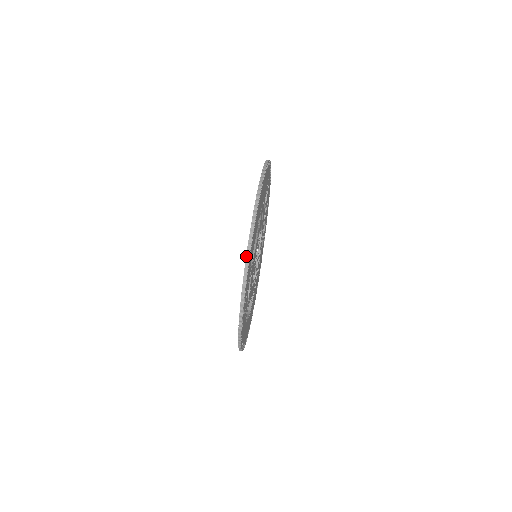
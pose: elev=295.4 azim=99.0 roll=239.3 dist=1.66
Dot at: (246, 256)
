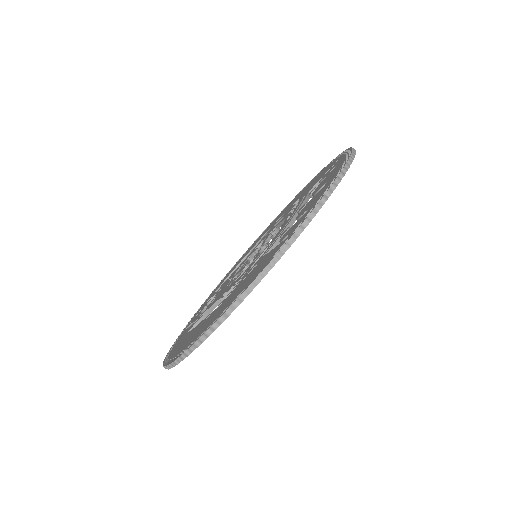
Dot at: (163, 363)
